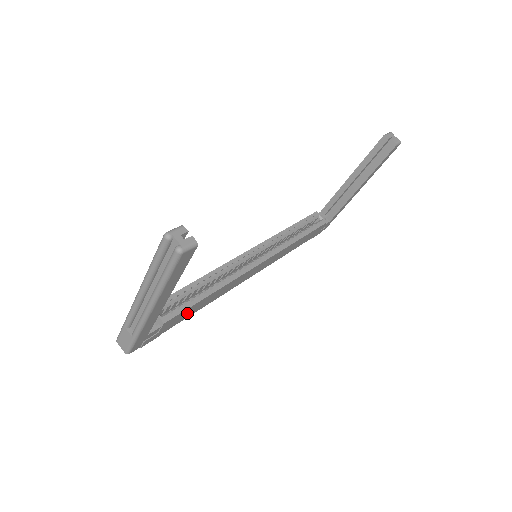
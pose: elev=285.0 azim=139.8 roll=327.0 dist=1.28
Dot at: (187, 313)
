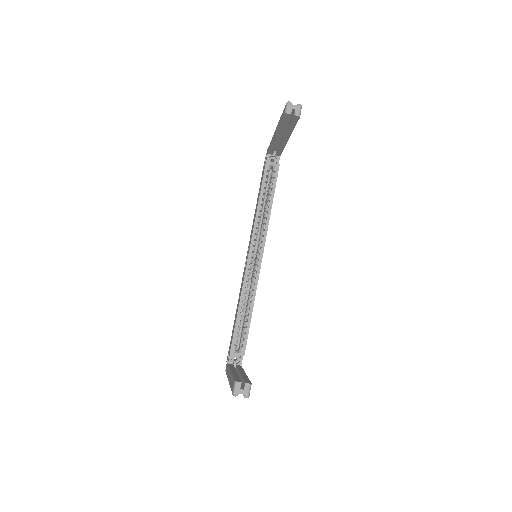
Dot at: occluded
